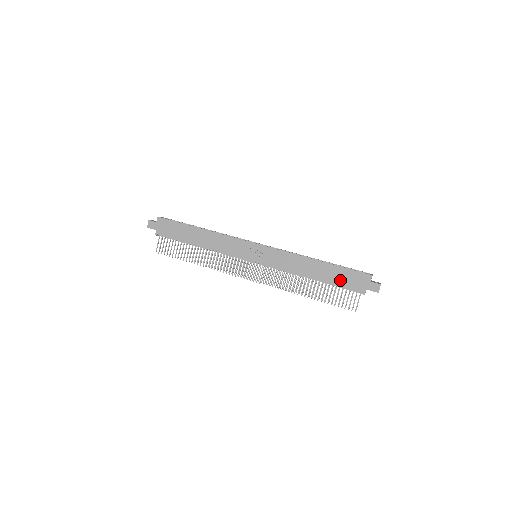
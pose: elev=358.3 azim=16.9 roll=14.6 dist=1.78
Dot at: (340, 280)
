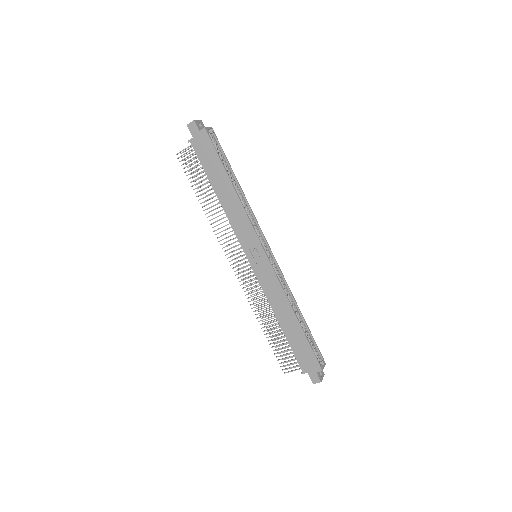
Dot at: (297, 347)
